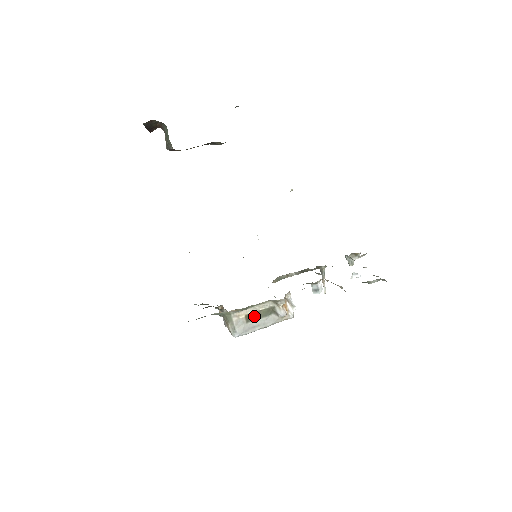
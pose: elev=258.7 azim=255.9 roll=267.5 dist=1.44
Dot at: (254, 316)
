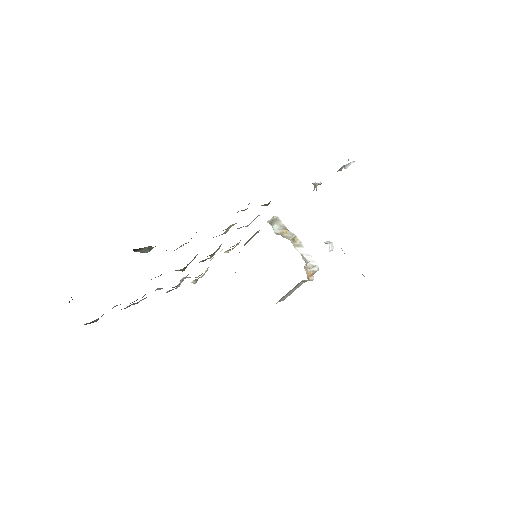
Dot at: occluded
